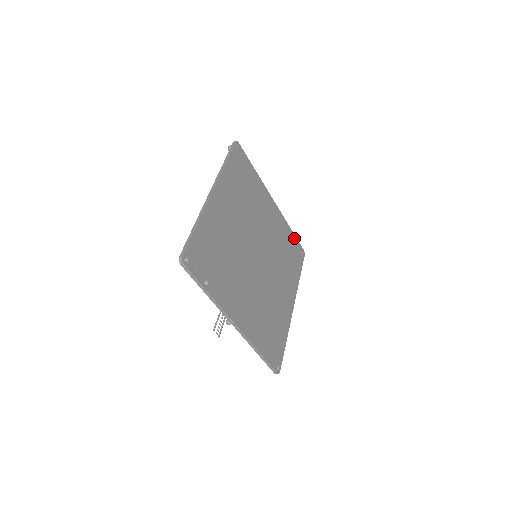
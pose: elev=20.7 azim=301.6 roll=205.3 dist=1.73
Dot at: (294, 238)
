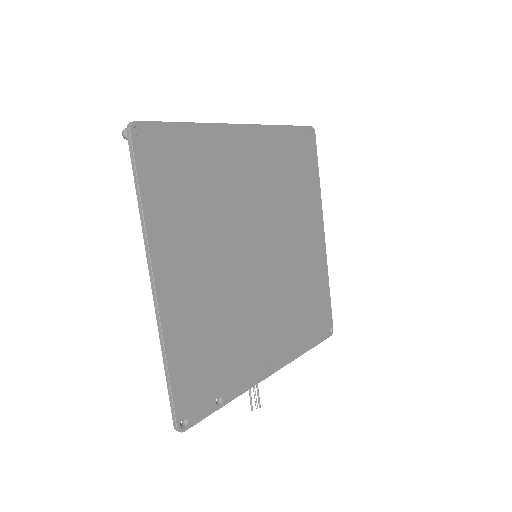
Dot at: (292, 132)
